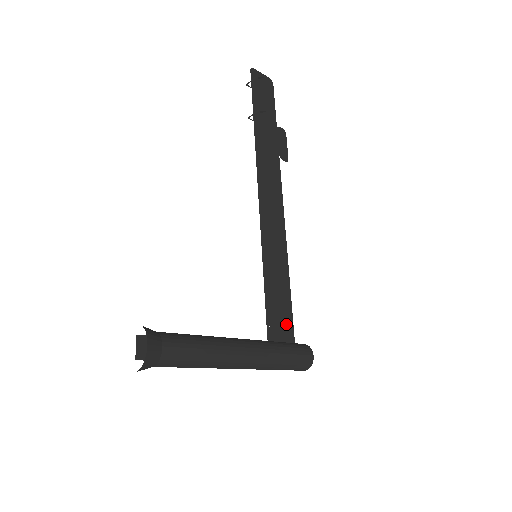
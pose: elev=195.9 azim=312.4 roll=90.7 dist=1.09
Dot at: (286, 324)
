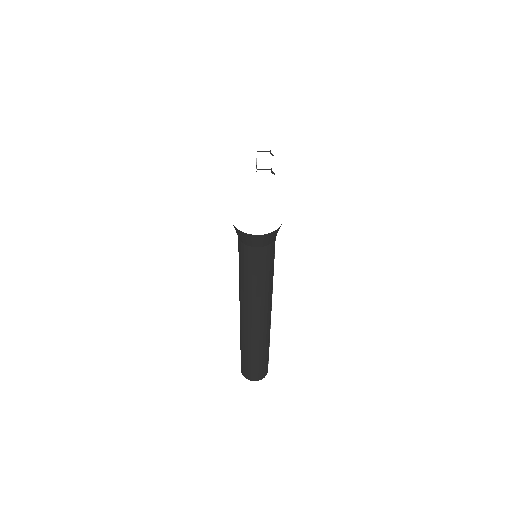
Dot at: occluded
